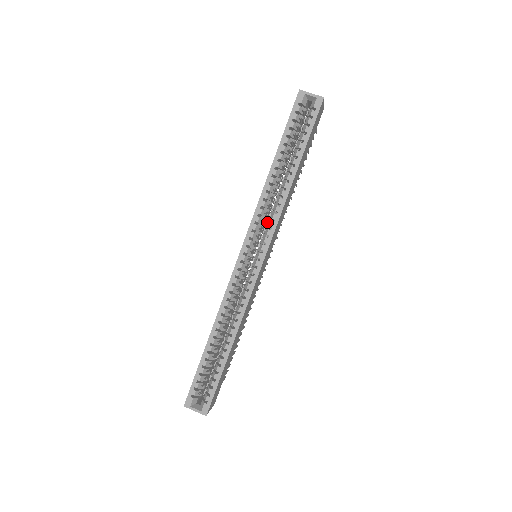
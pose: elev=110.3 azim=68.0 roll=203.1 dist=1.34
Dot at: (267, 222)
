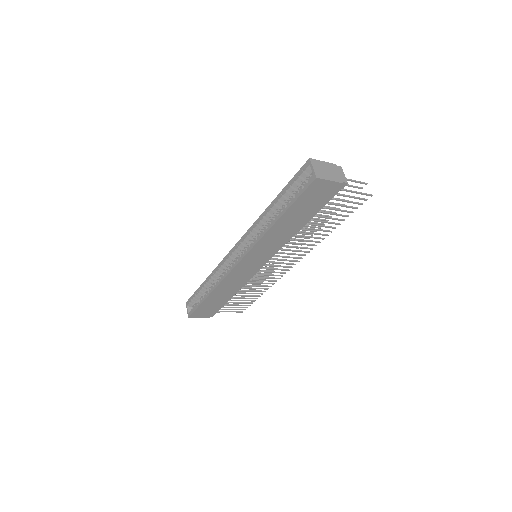
Dot at: occluded
